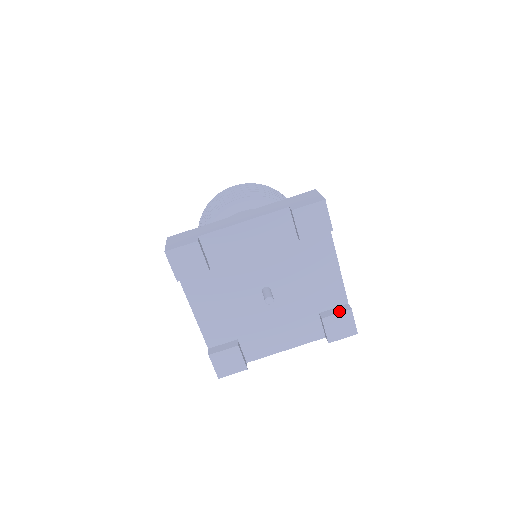
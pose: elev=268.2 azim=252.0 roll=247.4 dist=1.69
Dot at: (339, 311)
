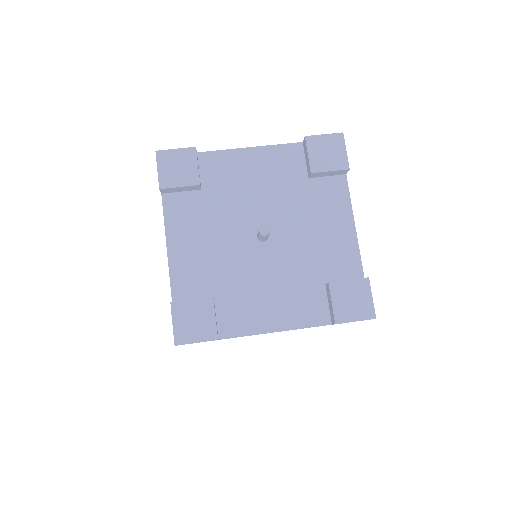
Dot at: (352, 279)
